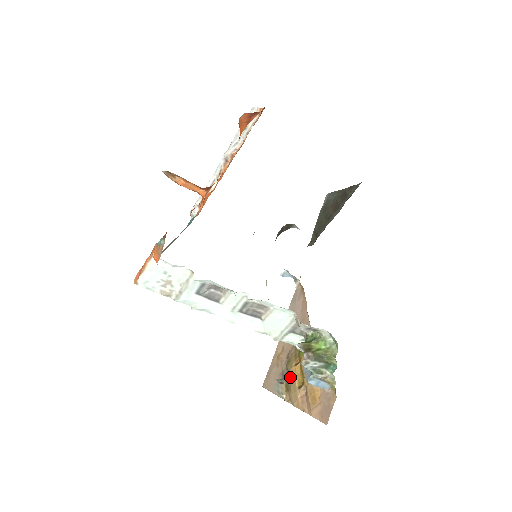
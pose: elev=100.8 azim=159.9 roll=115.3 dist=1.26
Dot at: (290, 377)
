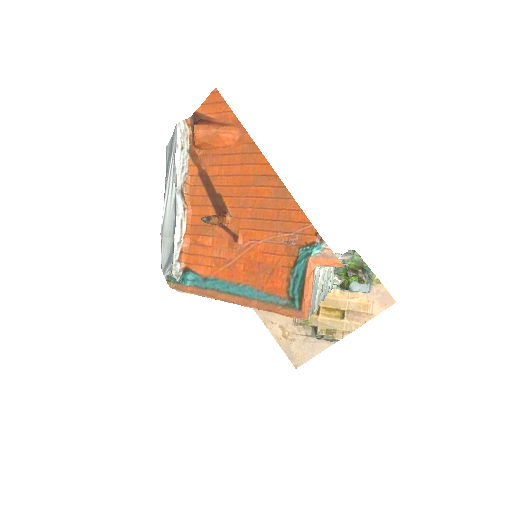
Dot at: (325, 324)
